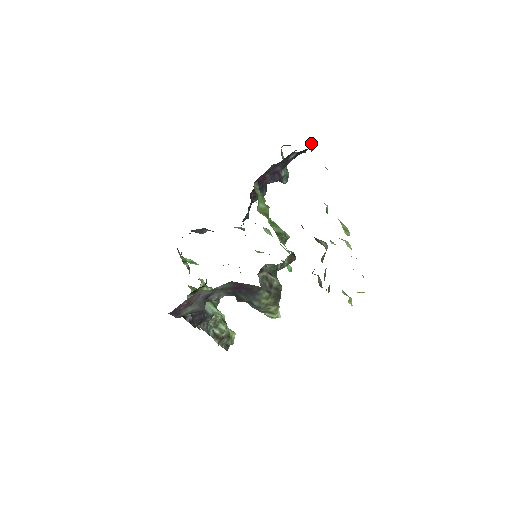
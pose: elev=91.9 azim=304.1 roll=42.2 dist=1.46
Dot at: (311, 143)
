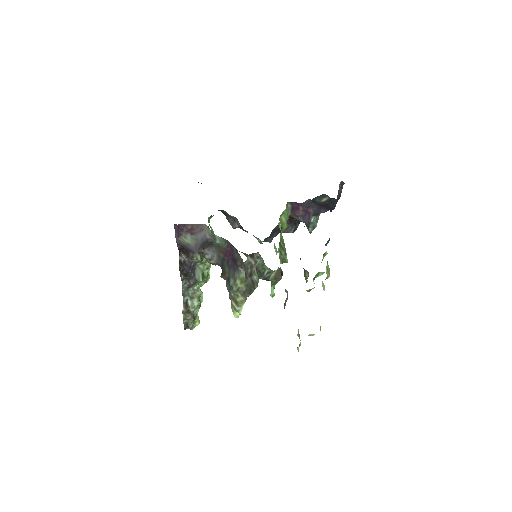
Dot at: (340, 188)
